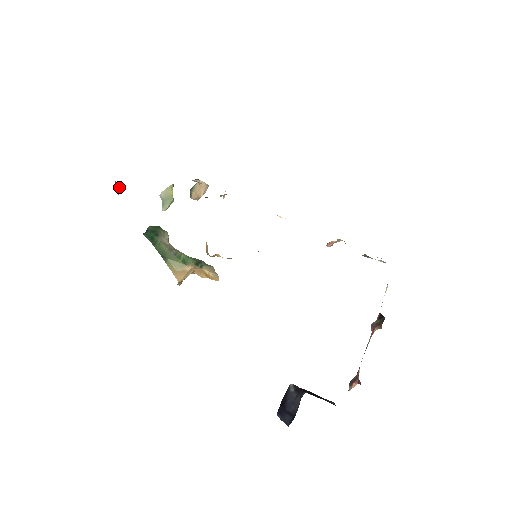
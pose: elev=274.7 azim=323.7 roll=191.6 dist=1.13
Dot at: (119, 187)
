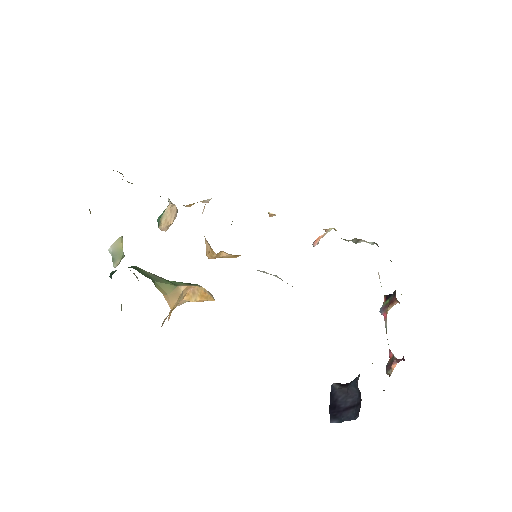
Dot at: occluded
